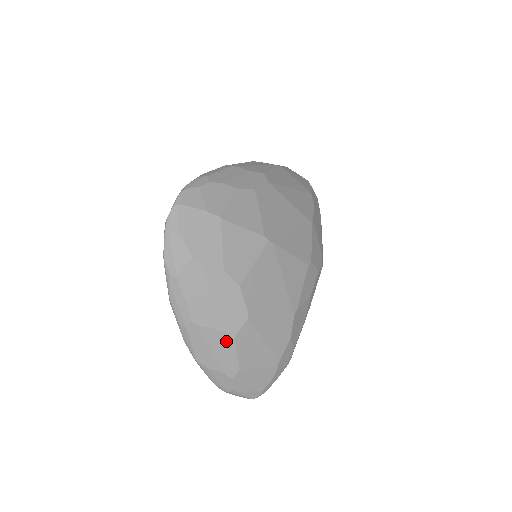
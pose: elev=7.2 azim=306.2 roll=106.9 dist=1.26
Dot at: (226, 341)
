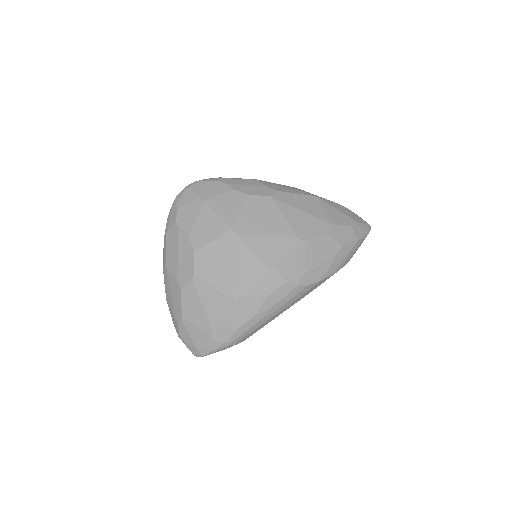
Dot at: (178, 290)
